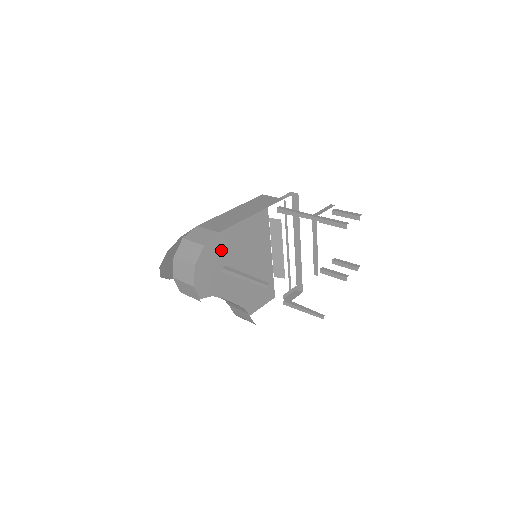
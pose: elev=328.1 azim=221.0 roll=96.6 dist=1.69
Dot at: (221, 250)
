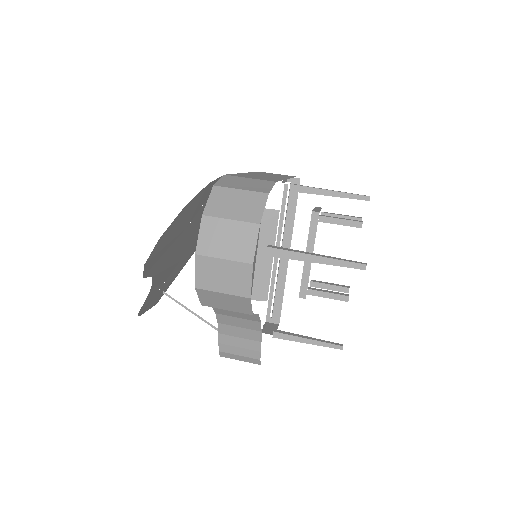
Dot at: occluded
